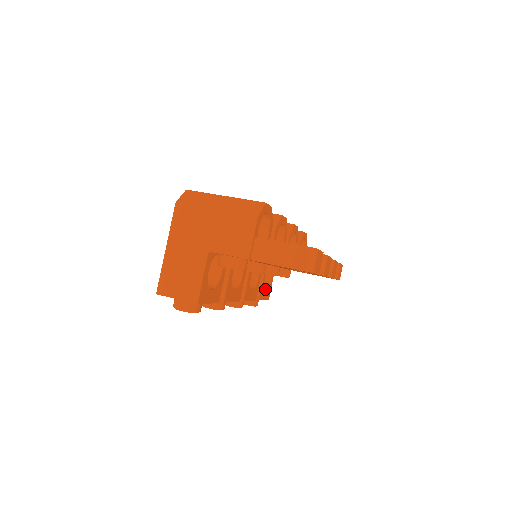
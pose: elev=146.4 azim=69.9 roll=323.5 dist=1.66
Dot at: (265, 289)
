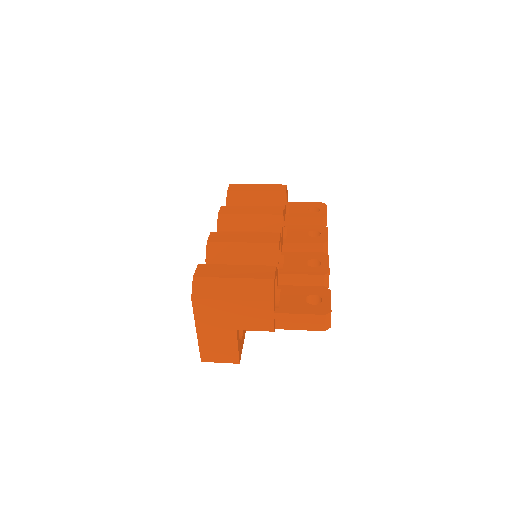
Dot at: occluded
